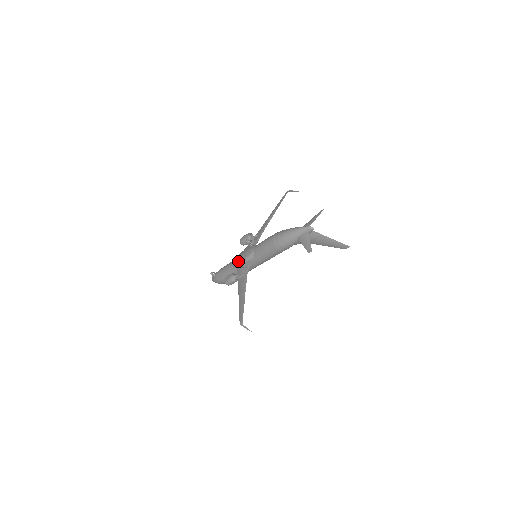
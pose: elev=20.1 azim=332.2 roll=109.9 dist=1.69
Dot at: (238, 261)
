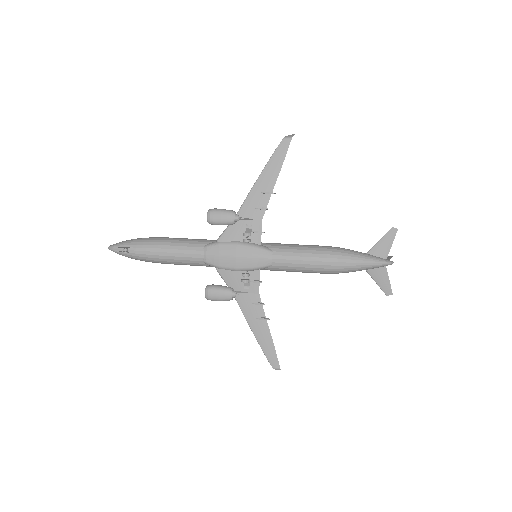
Dot at: occluded
